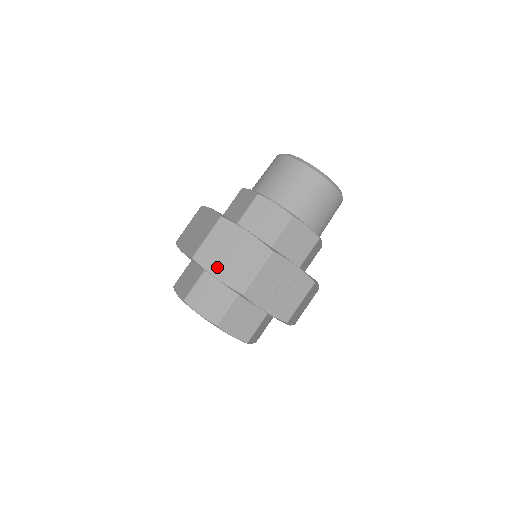
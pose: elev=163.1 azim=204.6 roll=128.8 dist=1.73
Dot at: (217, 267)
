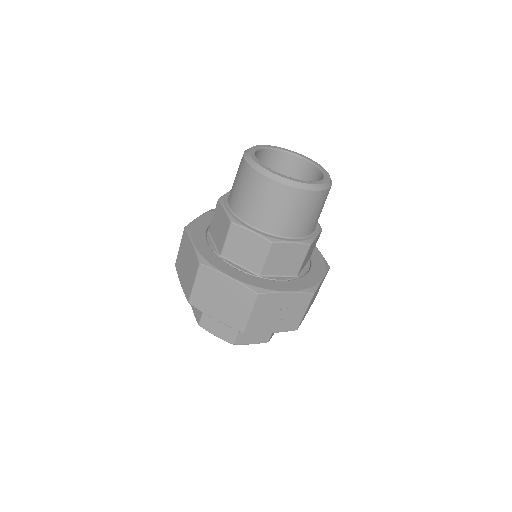
Dot at: (213, 310)
